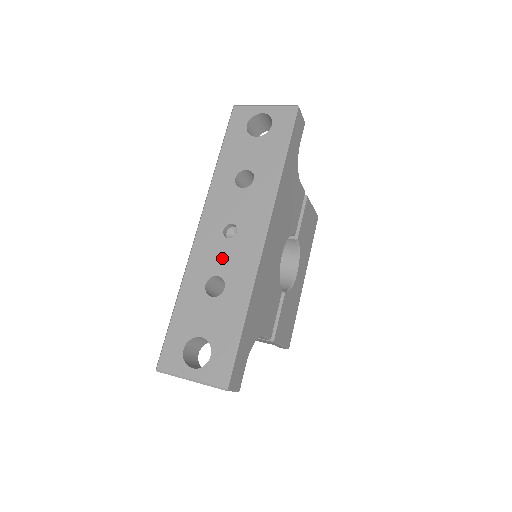
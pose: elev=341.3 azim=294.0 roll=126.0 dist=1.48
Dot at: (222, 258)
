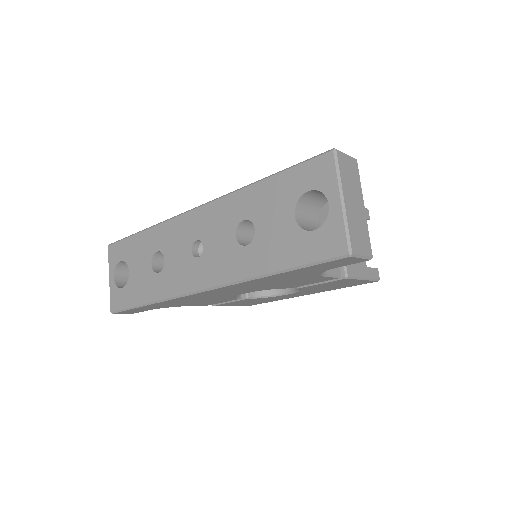
Dot at: (176, 255)
